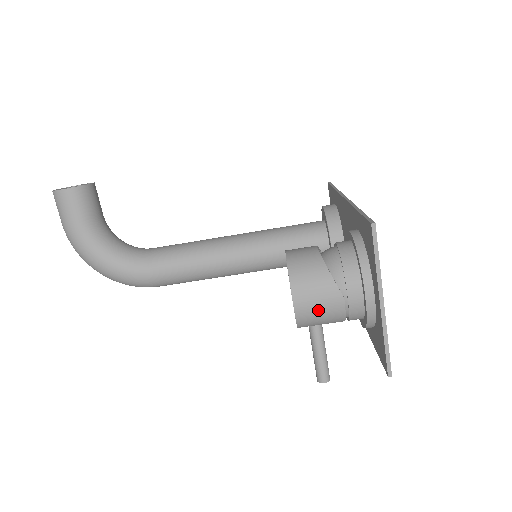
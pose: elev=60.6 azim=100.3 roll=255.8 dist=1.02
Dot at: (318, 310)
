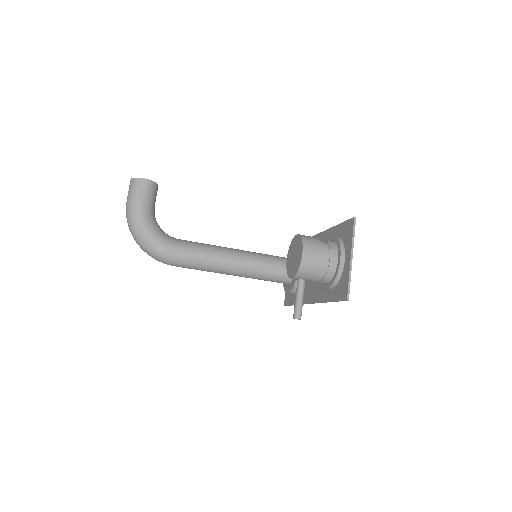
Dot at: (313, 262)
